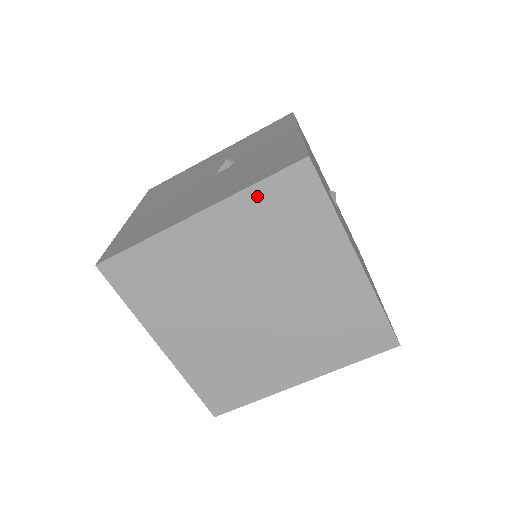
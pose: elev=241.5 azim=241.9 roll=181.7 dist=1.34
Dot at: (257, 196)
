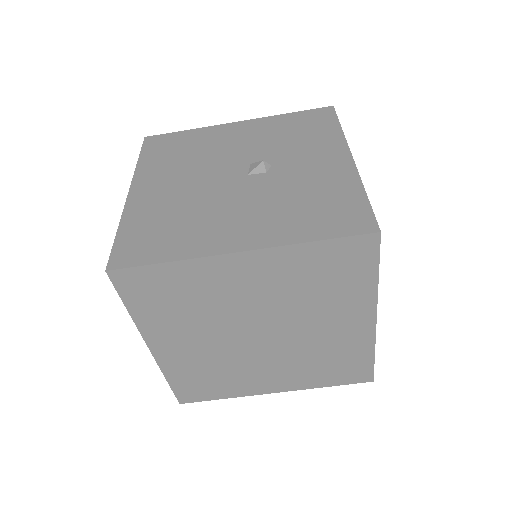
Dot at: (311, 252)
